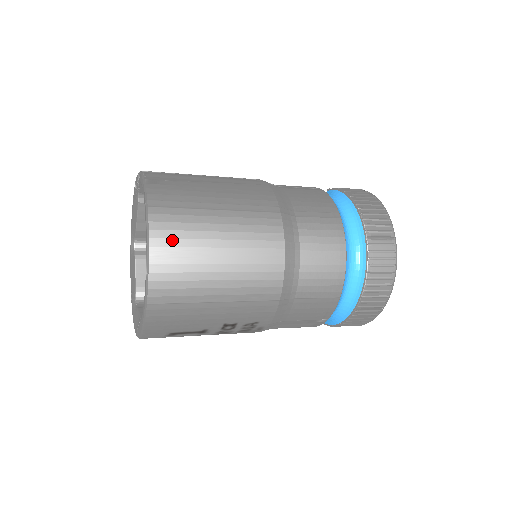
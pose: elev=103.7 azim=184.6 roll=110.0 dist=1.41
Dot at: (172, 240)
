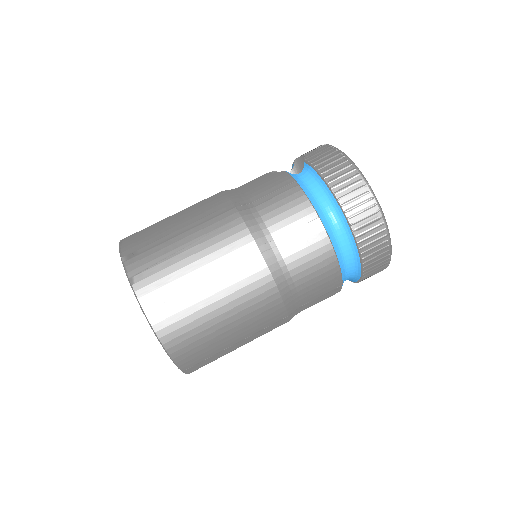
Dot at: (178, 331)
